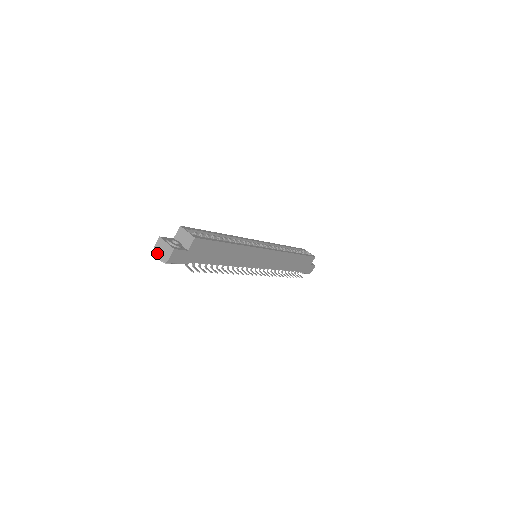
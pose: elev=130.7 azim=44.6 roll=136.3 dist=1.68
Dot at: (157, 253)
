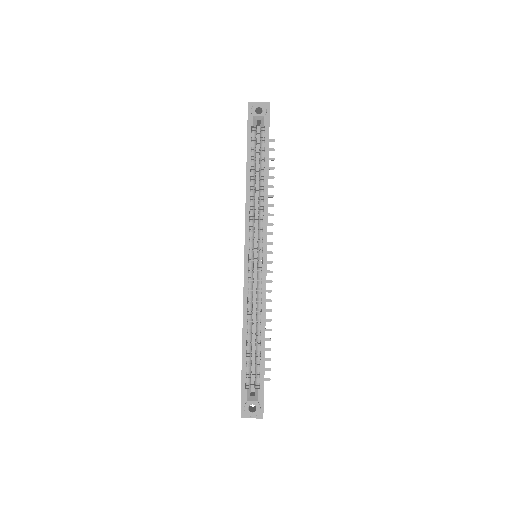
Dot at: occluded
